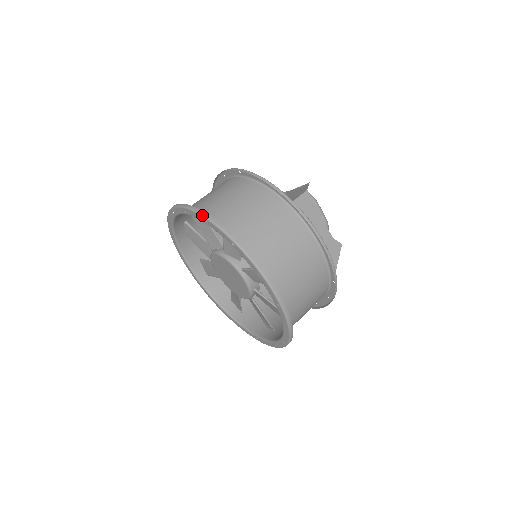
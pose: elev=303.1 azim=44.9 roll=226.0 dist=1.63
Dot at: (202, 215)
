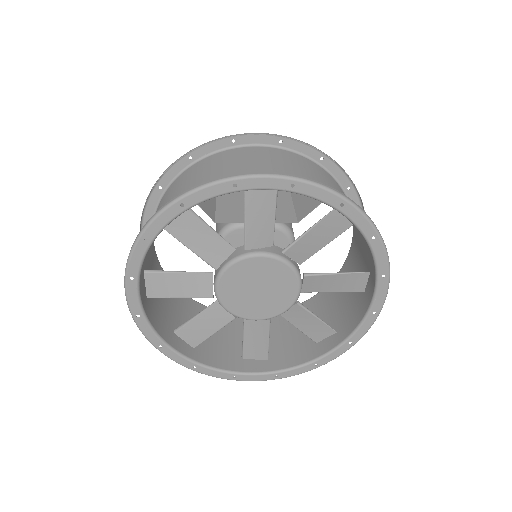
Dot at: (135, 241)
